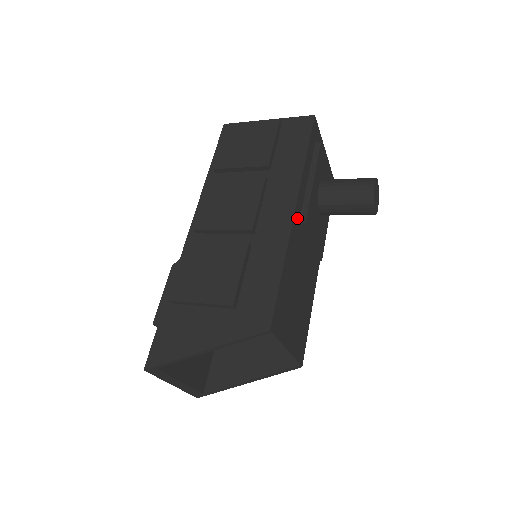
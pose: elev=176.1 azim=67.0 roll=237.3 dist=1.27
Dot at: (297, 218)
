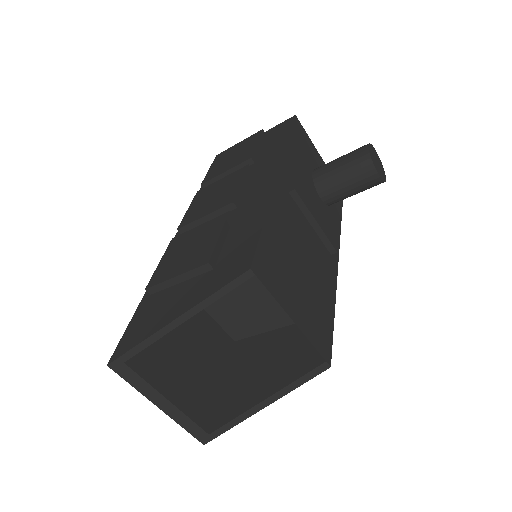
Dot at: (284, 185)
